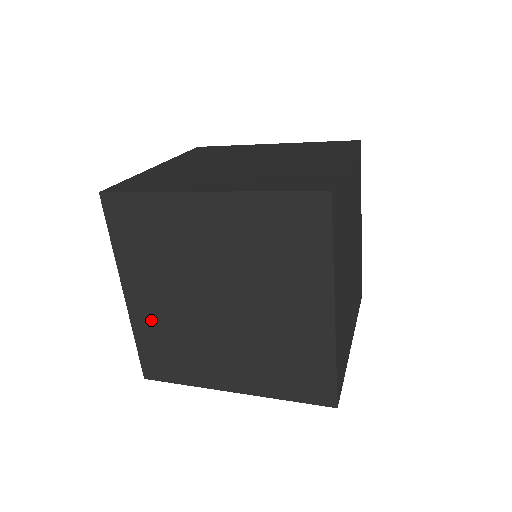
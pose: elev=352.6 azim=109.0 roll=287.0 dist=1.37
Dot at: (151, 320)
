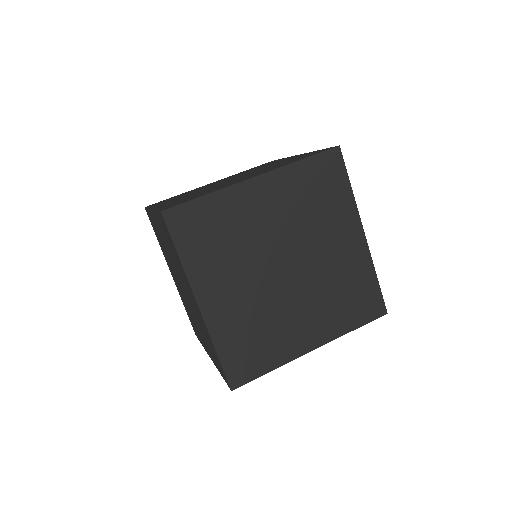
Dot at: (180, 294)
